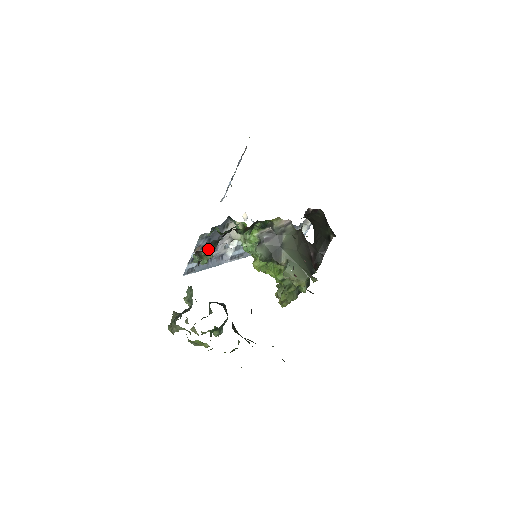
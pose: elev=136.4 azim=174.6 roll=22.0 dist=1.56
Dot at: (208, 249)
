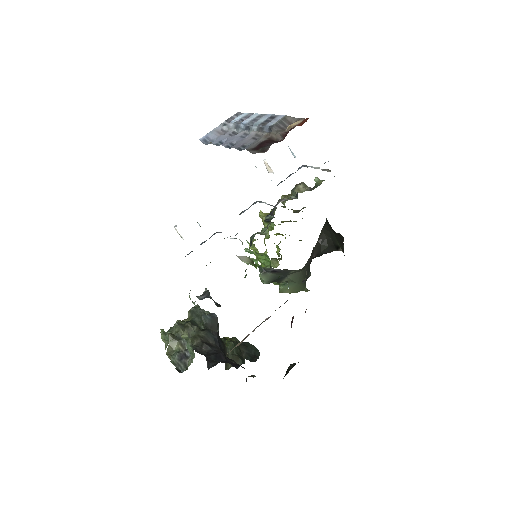
Dot at: occluded
